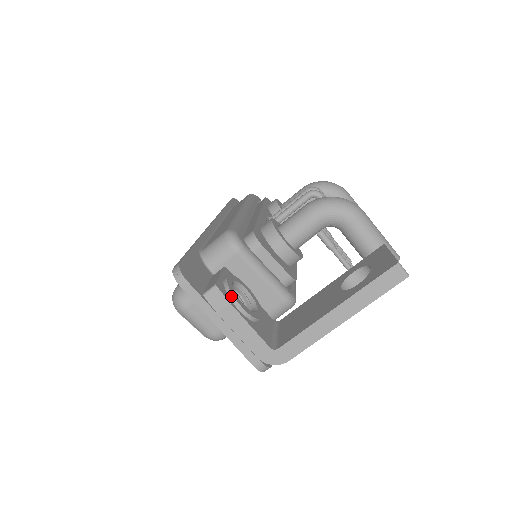
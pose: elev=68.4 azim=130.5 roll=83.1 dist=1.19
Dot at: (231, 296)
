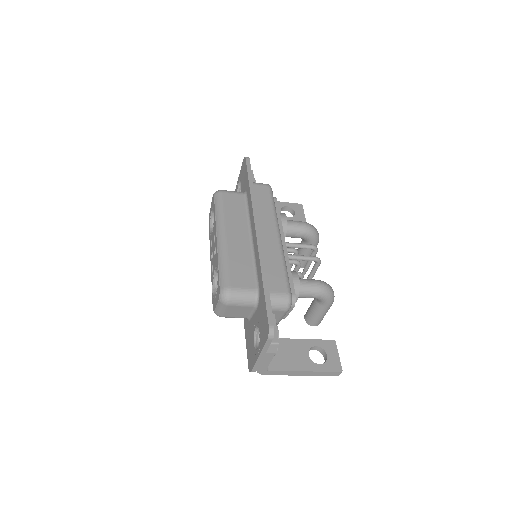
Dot at: occluded
